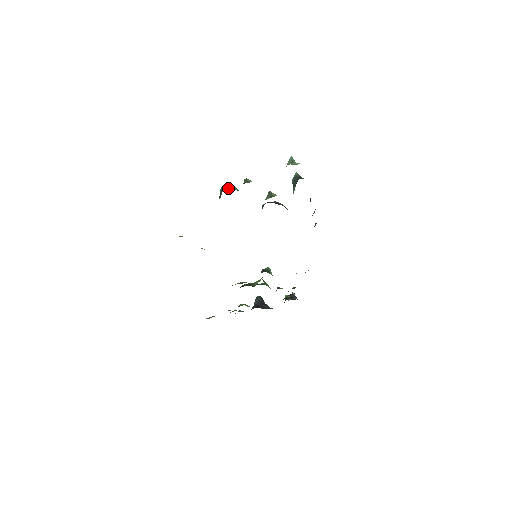
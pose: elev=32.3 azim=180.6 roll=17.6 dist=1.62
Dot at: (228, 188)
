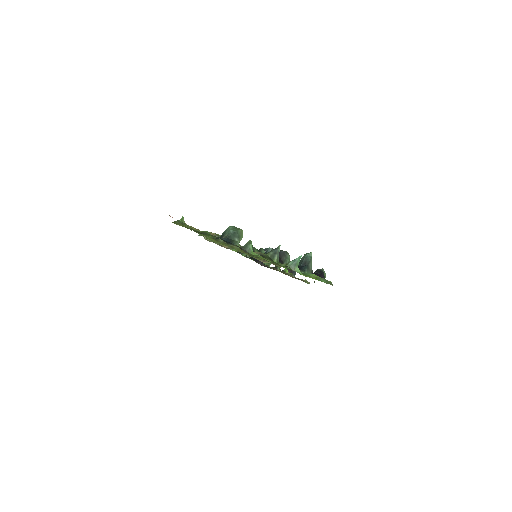
Dot at: (230, 237)
